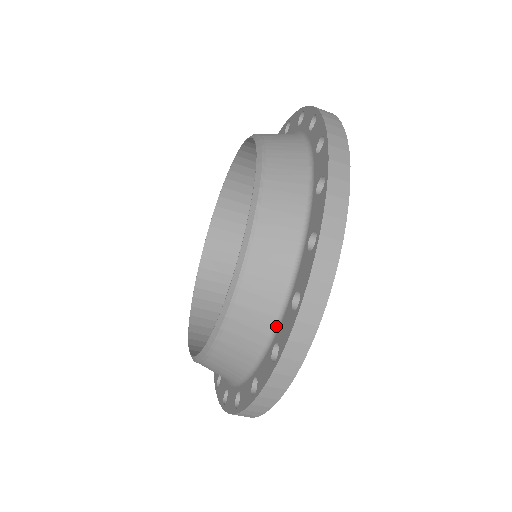
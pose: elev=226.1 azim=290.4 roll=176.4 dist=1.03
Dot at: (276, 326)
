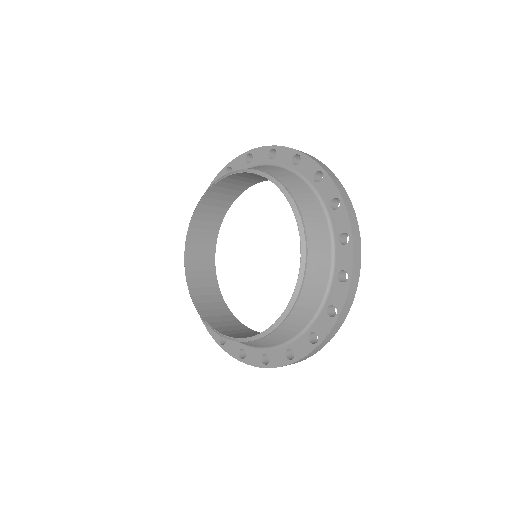
Dot at: (311, 322)
